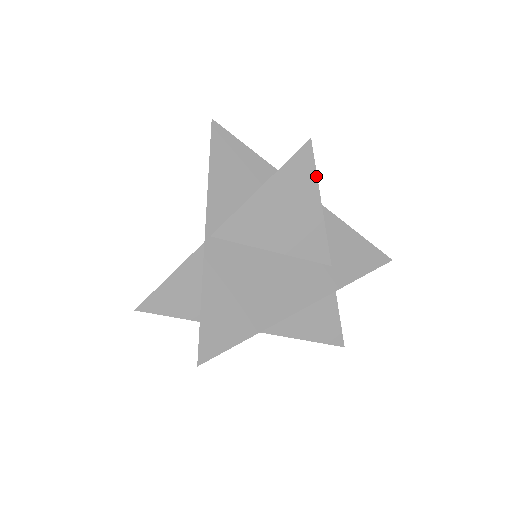
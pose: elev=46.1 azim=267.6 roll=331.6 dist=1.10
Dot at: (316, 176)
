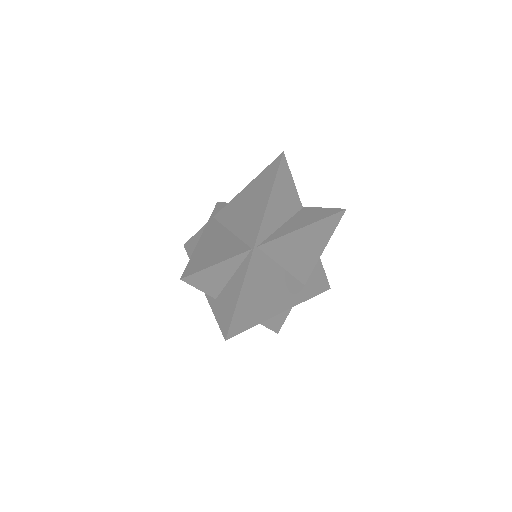
Dot at: occluded
